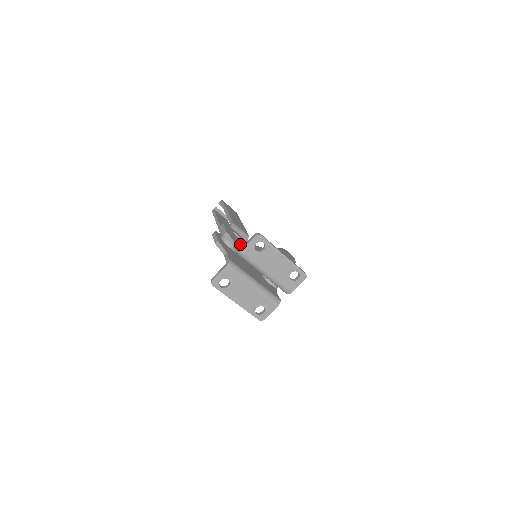
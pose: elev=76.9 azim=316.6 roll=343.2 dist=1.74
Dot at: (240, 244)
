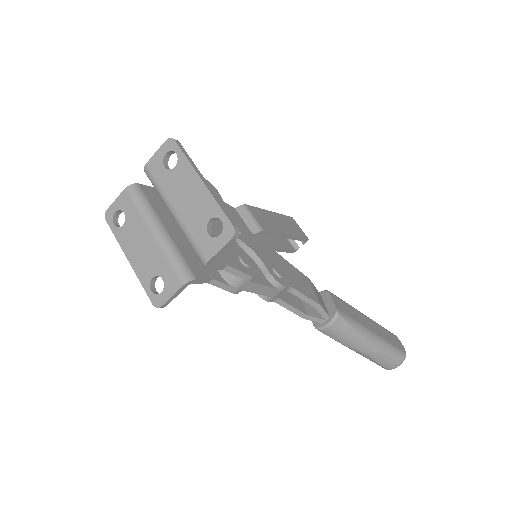
Dot at: occluded
